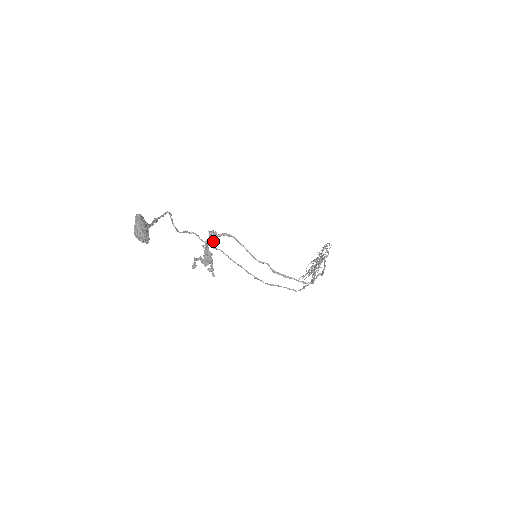
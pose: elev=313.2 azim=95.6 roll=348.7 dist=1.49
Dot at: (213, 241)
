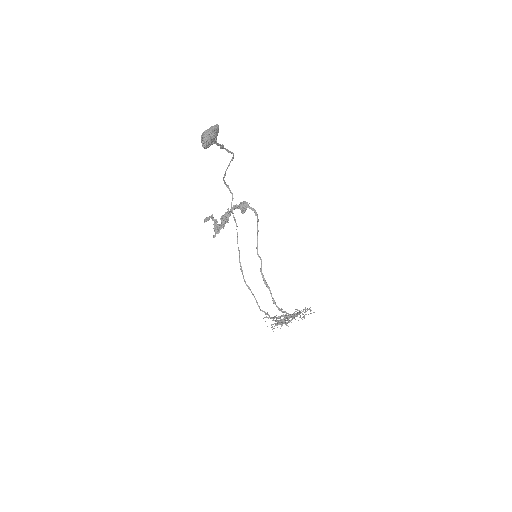
Dot at: (241, 208)
